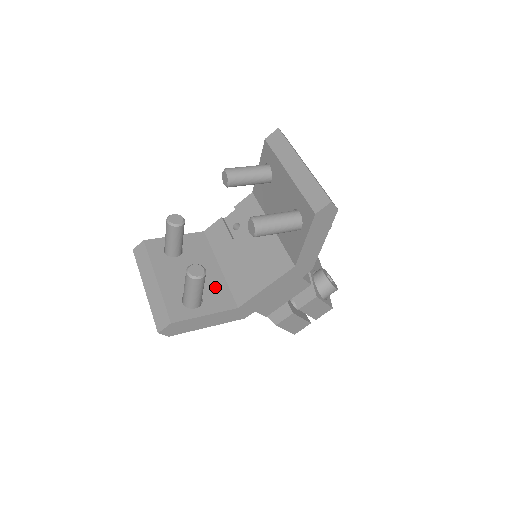
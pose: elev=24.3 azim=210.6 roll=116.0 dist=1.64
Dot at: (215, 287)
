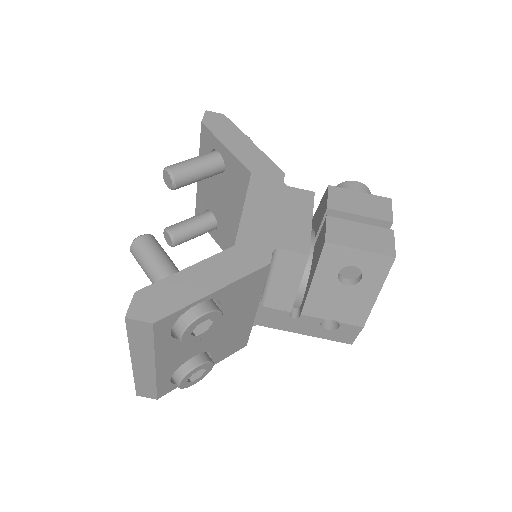
Dot at: occluded
